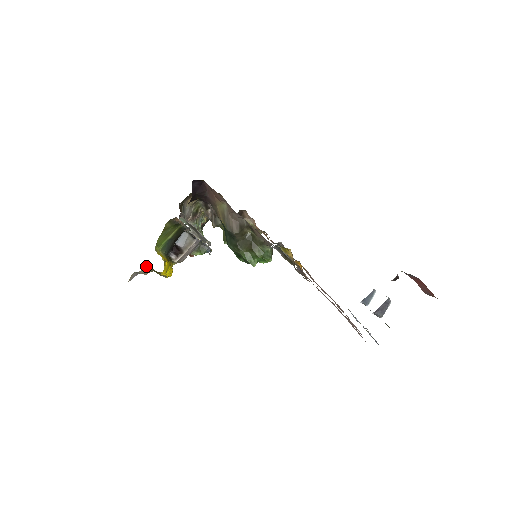
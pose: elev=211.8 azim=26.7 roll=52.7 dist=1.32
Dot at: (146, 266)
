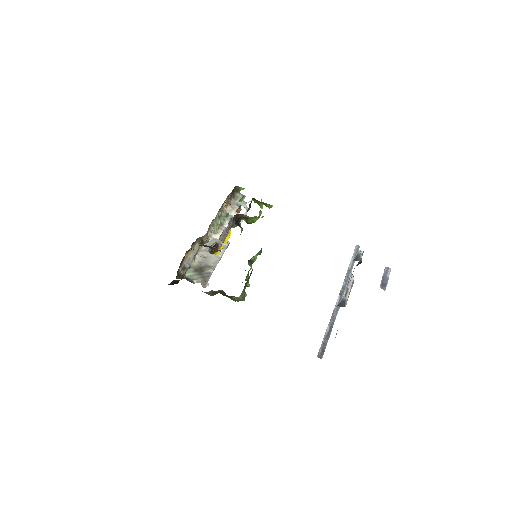
Dot at: occluded
